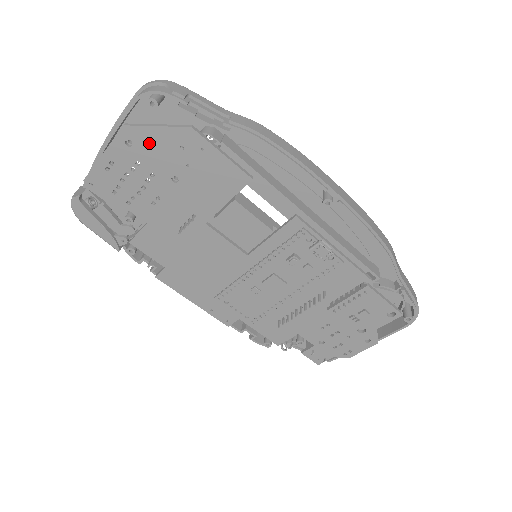
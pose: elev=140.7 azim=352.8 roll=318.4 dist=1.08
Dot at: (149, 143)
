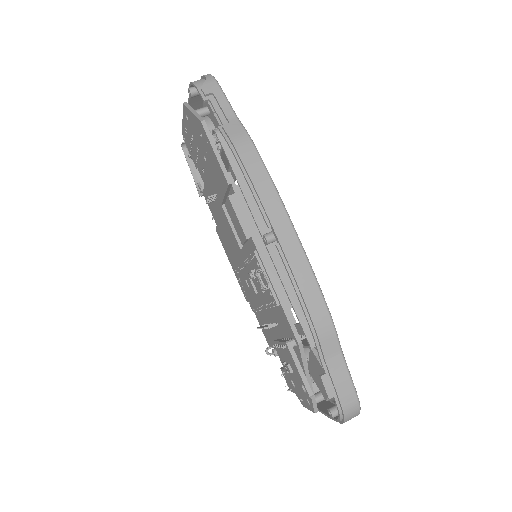
Dot at: (192, 123)
